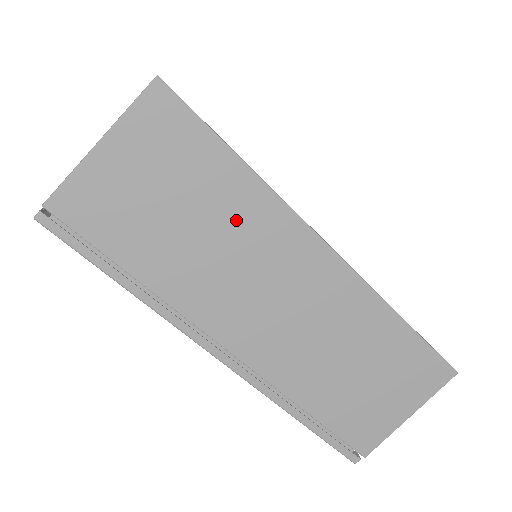
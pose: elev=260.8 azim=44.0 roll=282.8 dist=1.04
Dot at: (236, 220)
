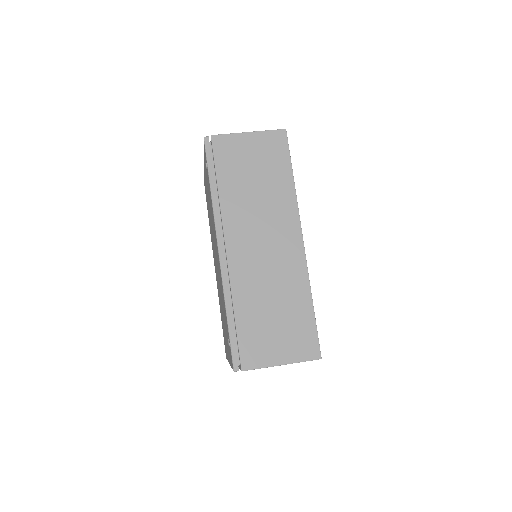
Dot at: (274, 196)
